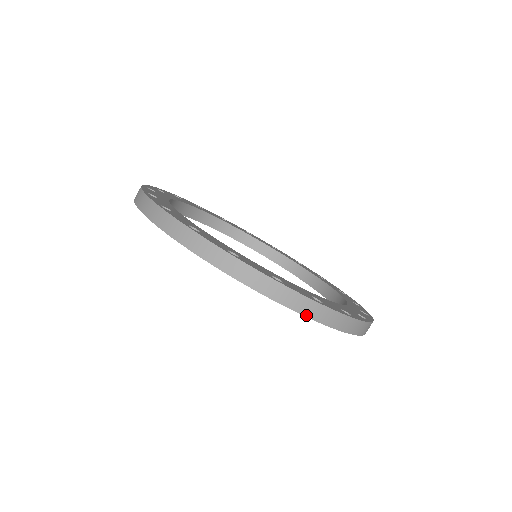
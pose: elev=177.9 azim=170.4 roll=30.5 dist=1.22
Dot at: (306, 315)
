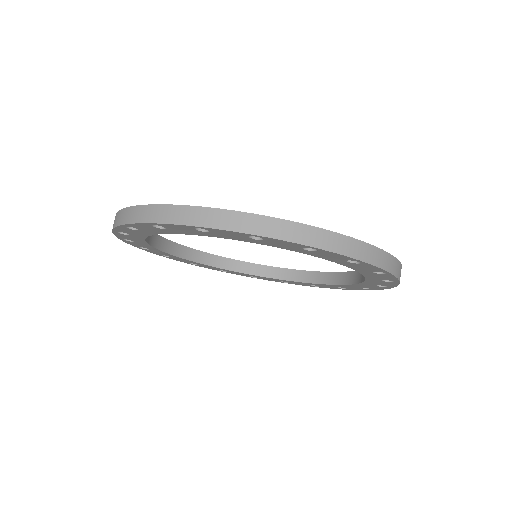
Dot at: (243, 231)
